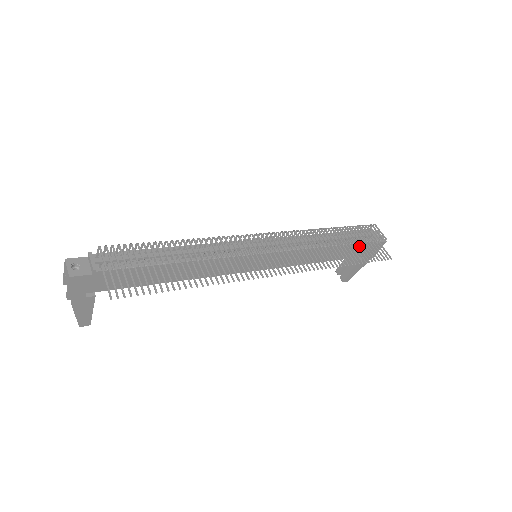
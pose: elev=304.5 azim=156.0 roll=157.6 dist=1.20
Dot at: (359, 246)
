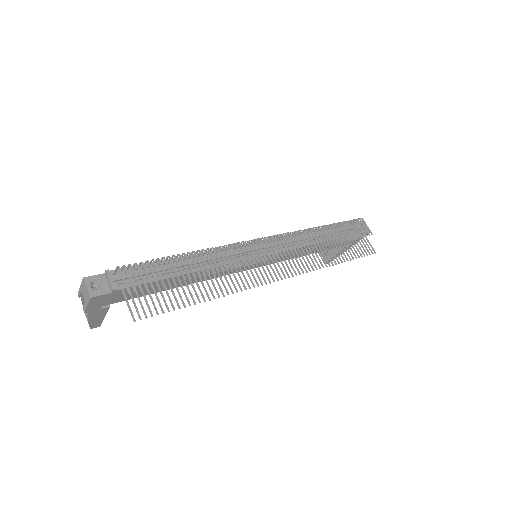
Dot at: occluded
